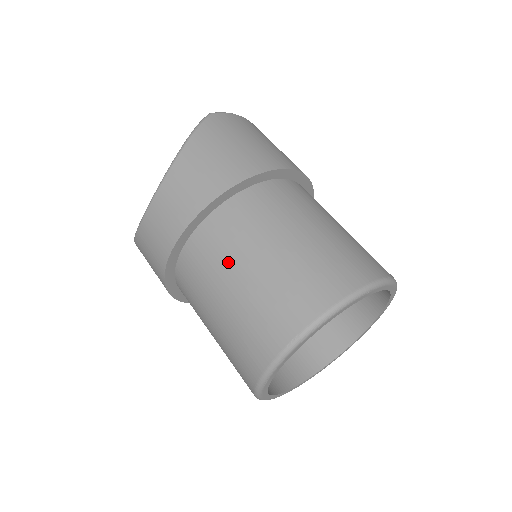
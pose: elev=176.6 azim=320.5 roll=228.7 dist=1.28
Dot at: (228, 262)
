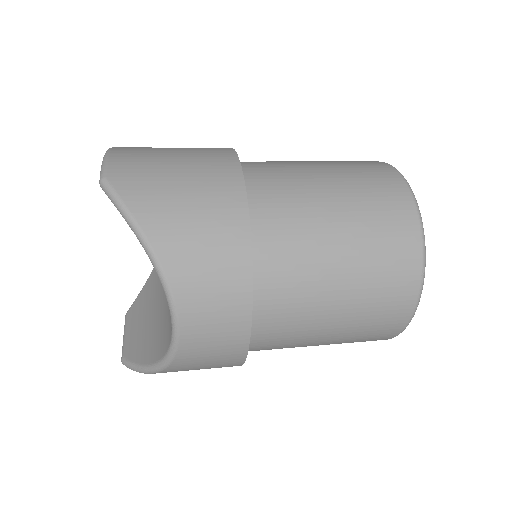
Dot at: (314, 284)
